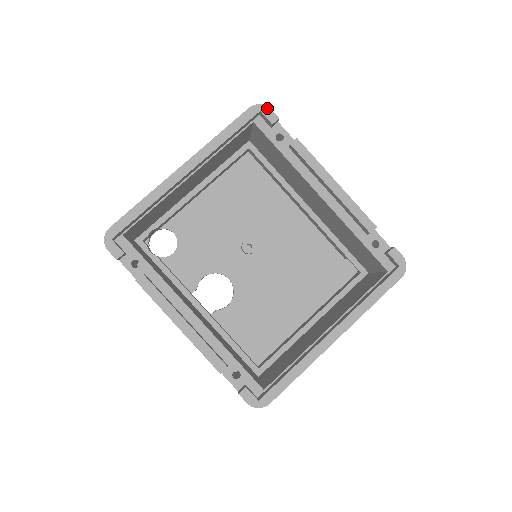
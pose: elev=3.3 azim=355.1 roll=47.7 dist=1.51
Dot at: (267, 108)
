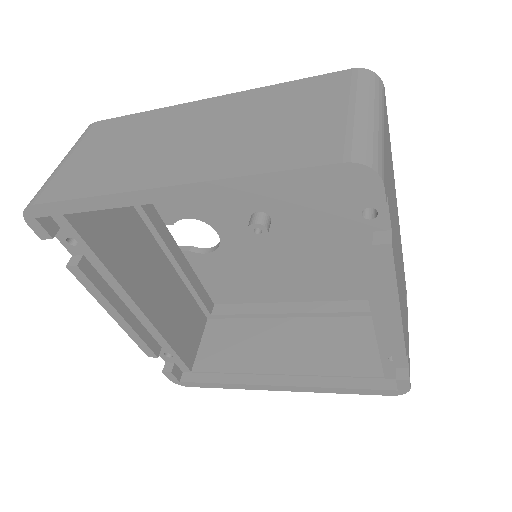
Dot at: (378, 180)
